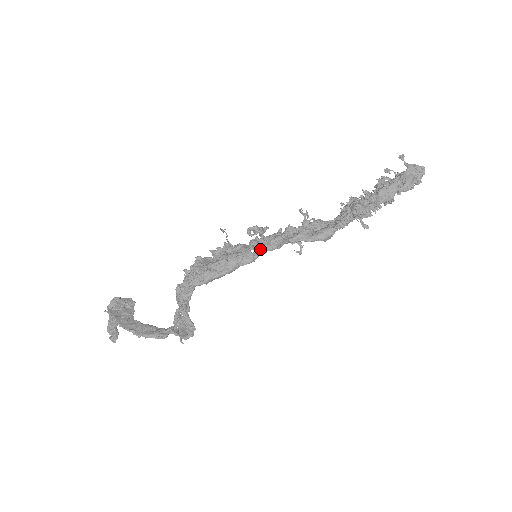
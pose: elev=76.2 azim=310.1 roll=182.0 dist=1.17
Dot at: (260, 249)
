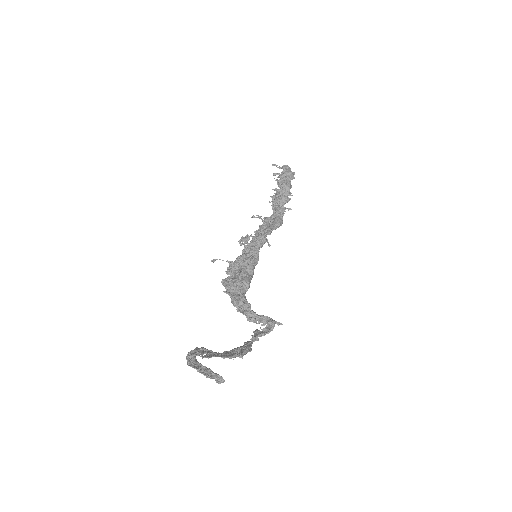
Dot at: (257, 248)
